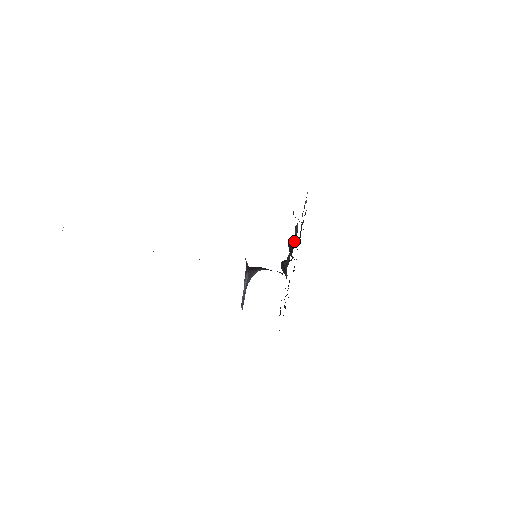
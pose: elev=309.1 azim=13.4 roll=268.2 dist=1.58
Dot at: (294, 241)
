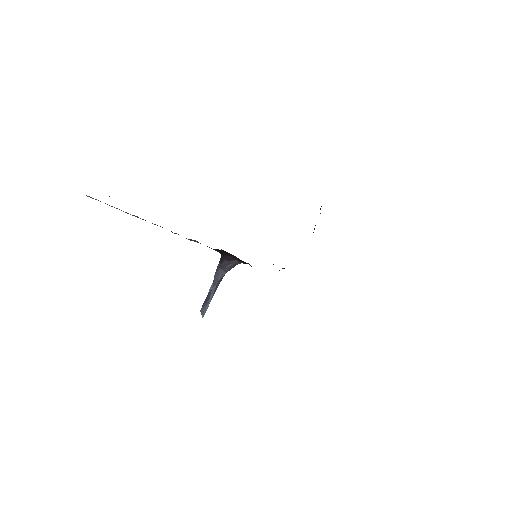
Dot at: occluded
